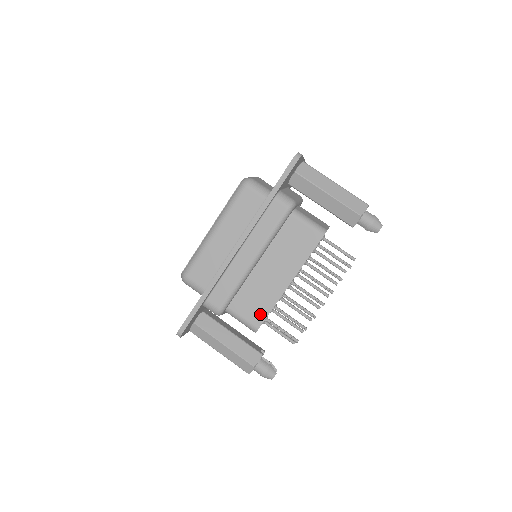
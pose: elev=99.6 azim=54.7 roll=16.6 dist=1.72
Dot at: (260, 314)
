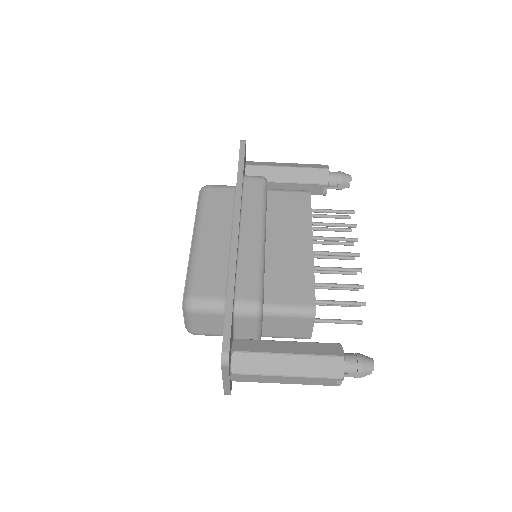
Dot at: (305, 290)
